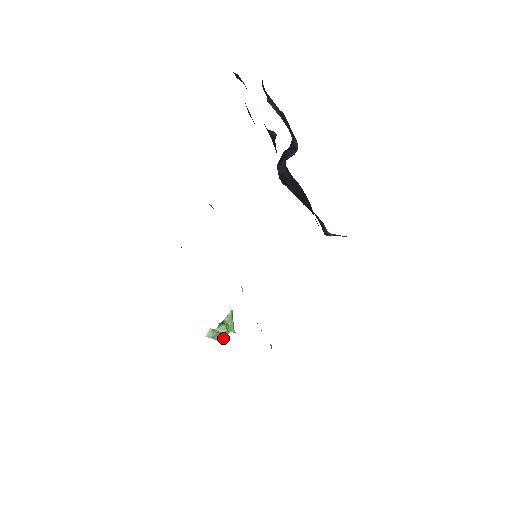
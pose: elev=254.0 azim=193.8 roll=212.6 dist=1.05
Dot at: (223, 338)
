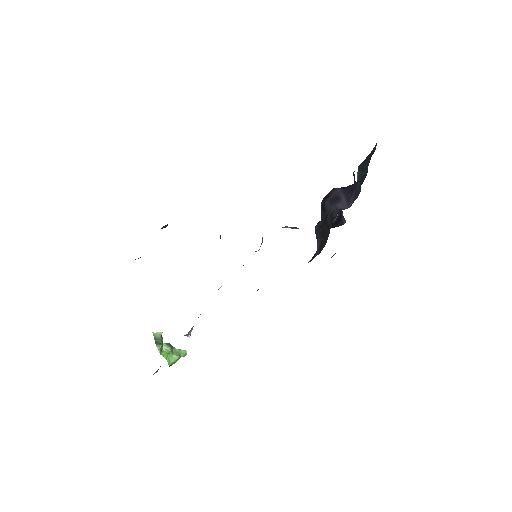
Dot at: (161, 345)
